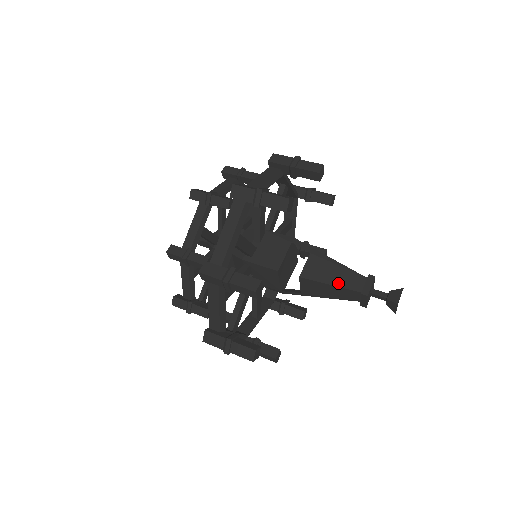
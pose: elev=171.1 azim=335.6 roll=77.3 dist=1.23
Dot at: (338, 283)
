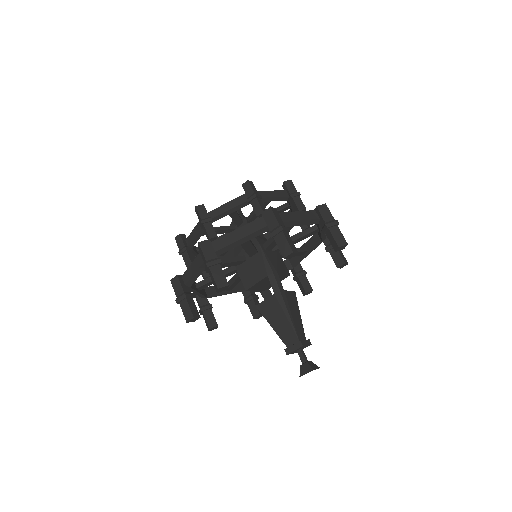
Dot at: (277, 330)
